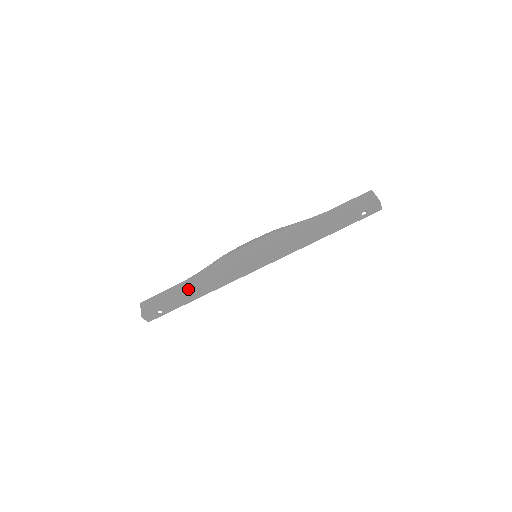
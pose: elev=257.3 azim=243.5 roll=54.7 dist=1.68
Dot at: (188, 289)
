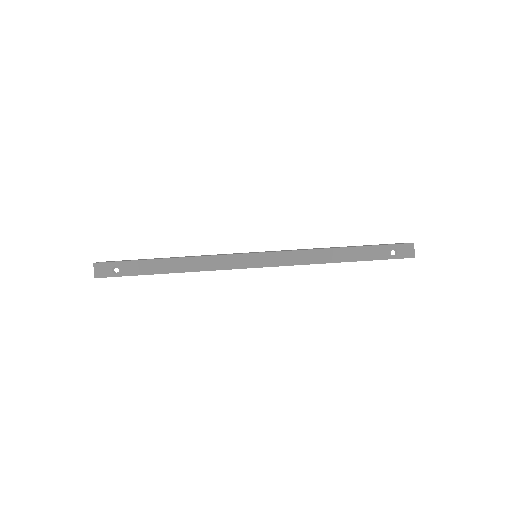
Dot at: occluded
